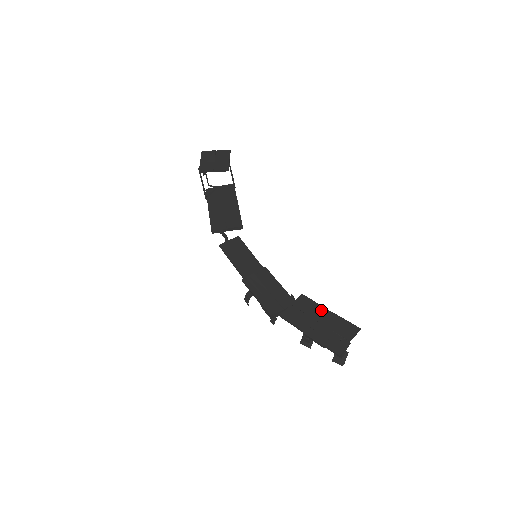
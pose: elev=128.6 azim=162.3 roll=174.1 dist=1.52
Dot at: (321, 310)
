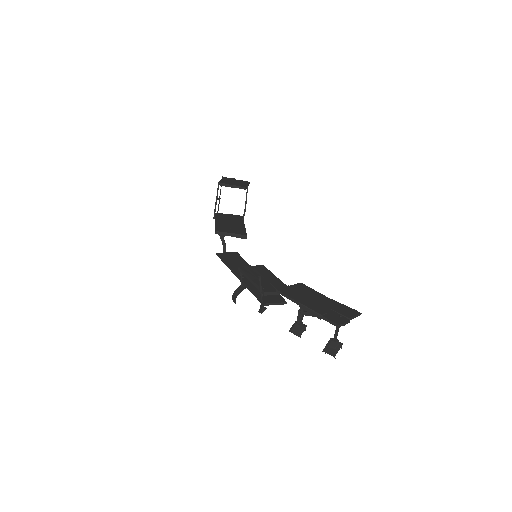
Dot at: (320, 295)
